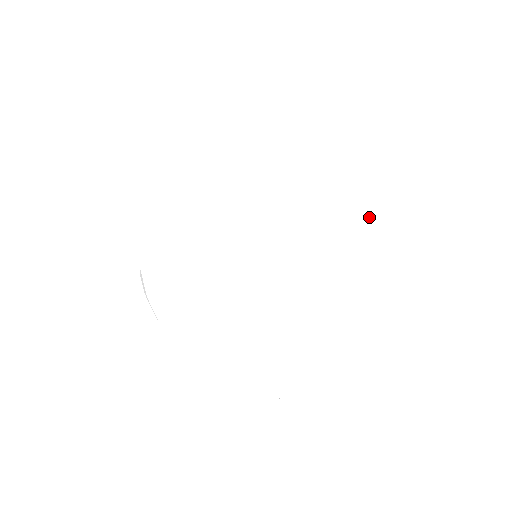
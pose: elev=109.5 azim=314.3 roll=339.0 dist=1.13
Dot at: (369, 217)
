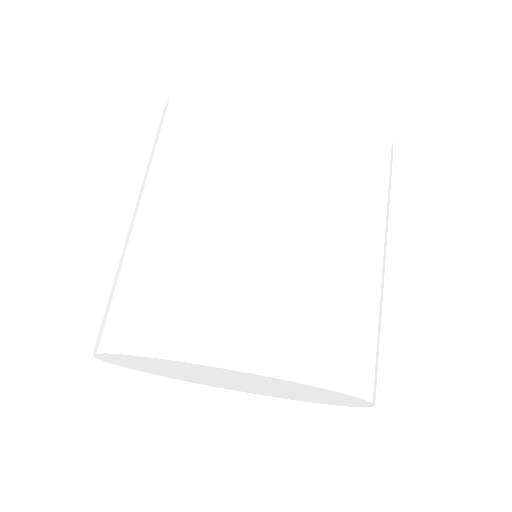
Dot at: (299, 397)
